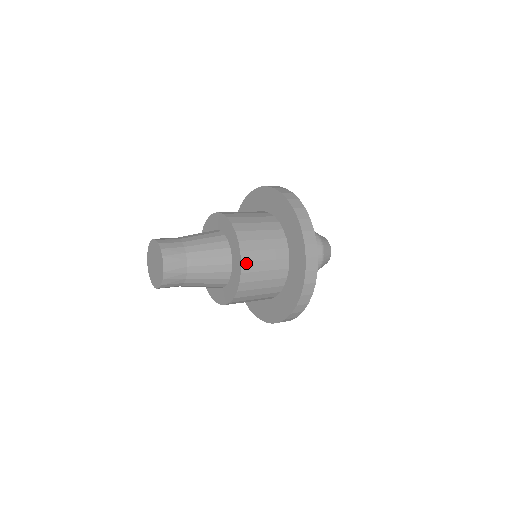
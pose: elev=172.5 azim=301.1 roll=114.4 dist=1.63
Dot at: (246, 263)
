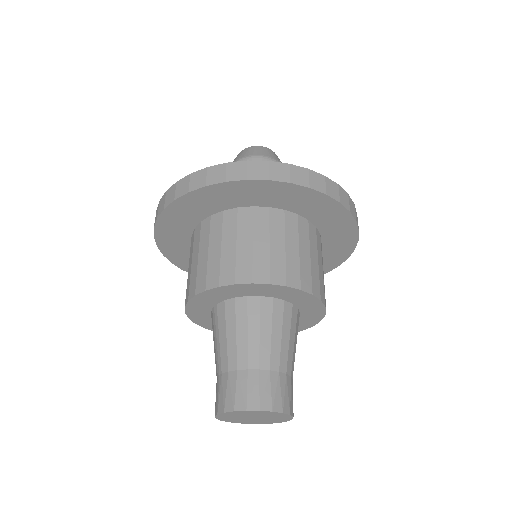
Dot at: (312, 287)
